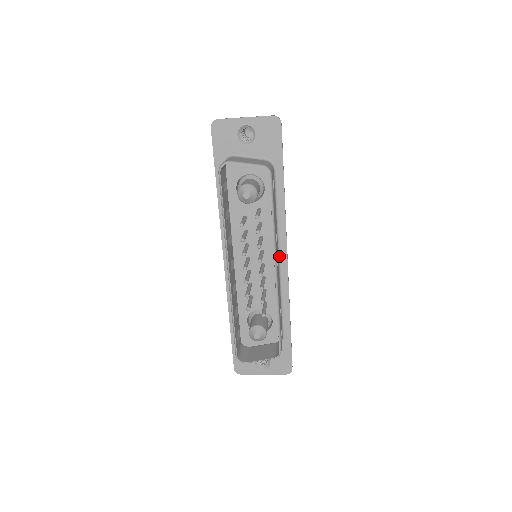
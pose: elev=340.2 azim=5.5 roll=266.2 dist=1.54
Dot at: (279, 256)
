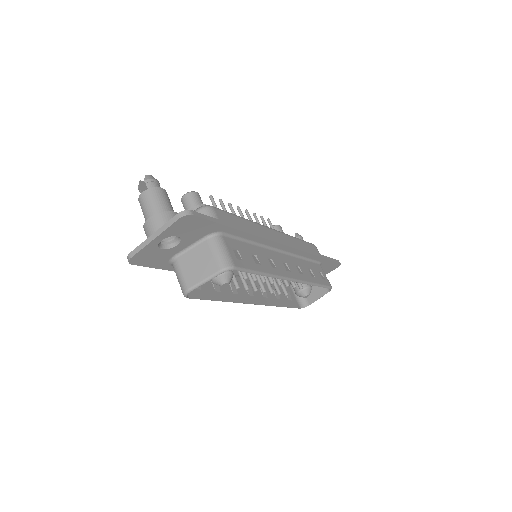
Dot at: (278, 250)
